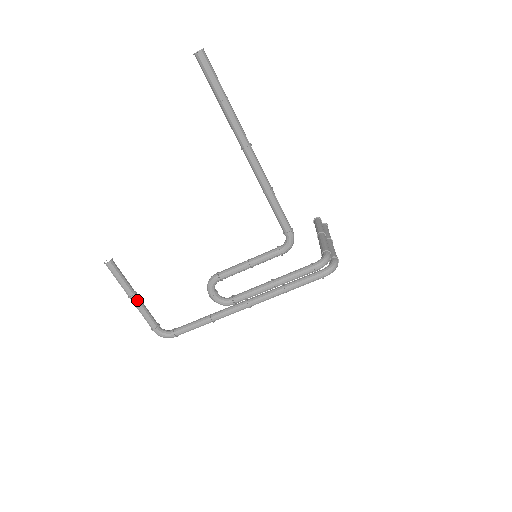
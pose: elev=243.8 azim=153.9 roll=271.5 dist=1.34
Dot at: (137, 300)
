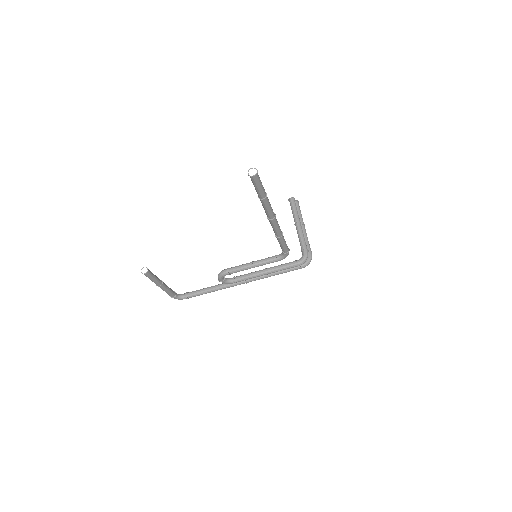
Dot at: (163, 286)
